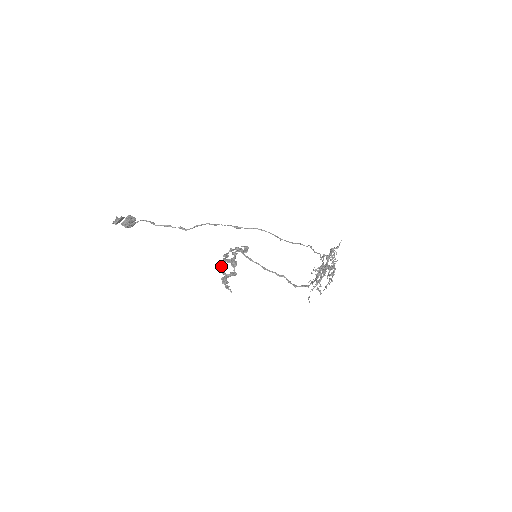
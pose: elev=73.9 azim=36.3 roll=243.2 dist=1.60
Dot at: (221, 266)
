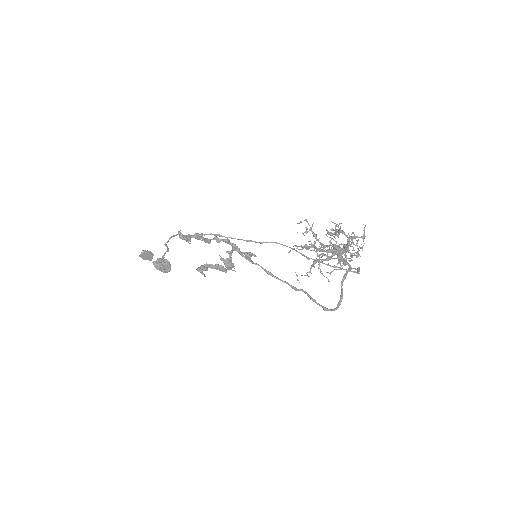
Dot at: (185, 236)
